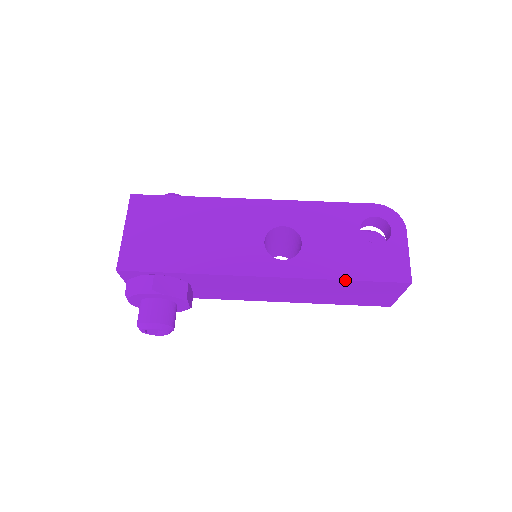
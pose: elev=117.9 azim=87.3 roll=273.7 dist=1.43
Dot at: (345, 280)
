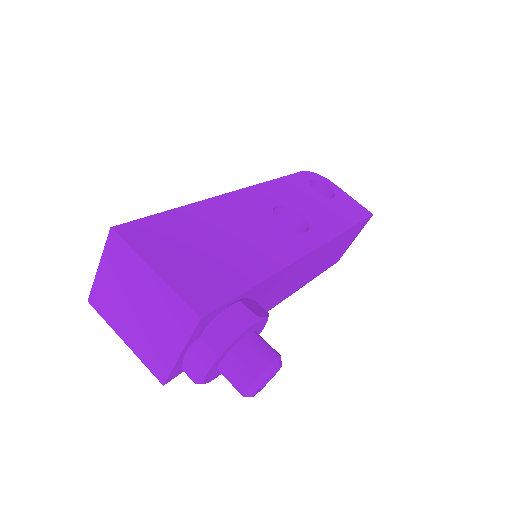
Dot at: (349, 229)
